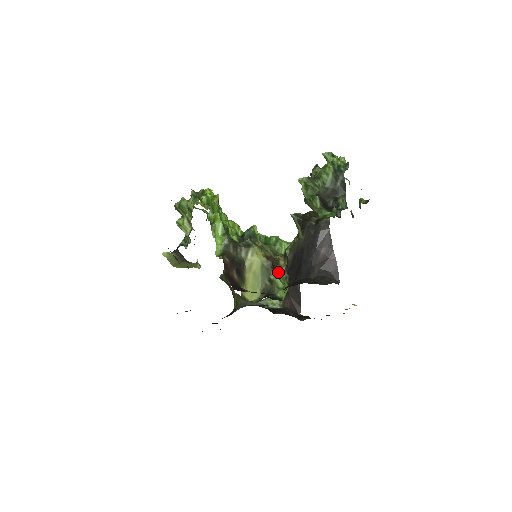
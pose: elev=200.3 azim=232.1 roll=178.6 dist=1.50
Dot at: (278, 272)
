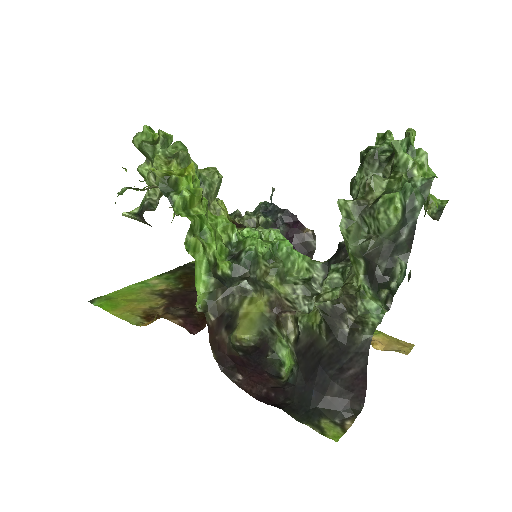
Dot at: (283, 337)
